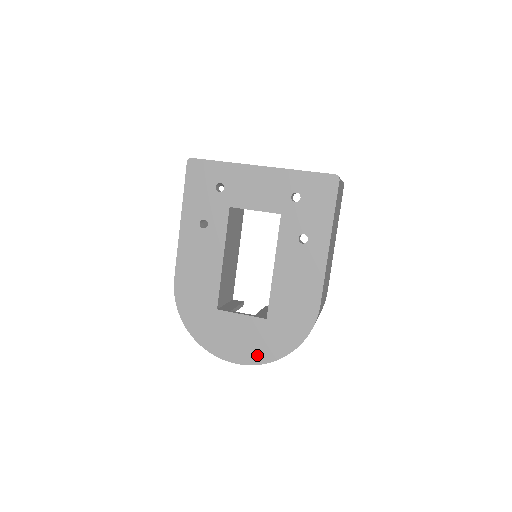
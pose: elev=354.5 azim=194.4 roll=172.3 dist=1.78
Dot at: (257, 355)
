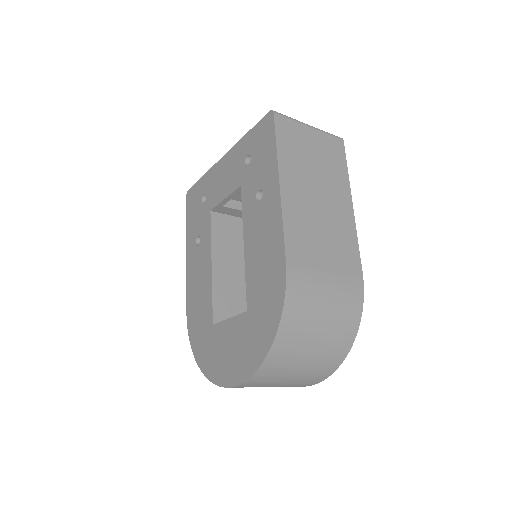
Dot at: (246, 365)
